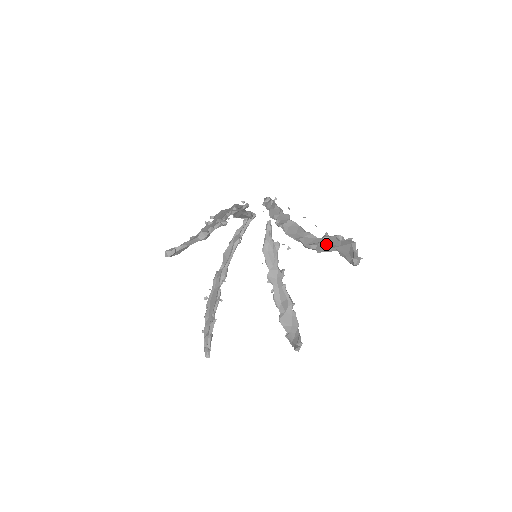
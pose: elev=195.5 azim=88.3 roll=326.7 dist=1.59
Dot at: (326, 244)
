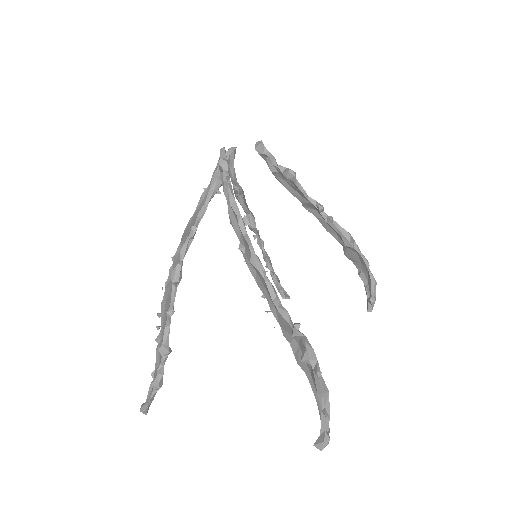
Dot at: (298, 349)
